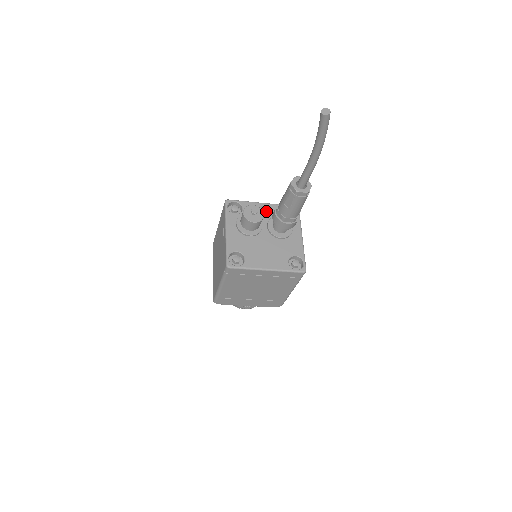
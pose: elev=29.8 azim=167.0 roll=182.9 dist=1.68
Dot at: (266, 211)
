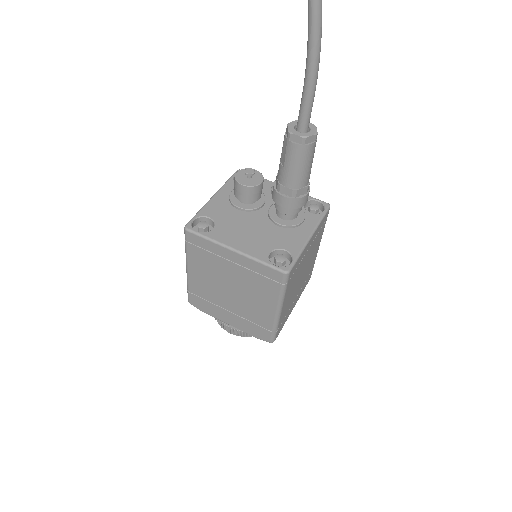
Dot at: occluded
